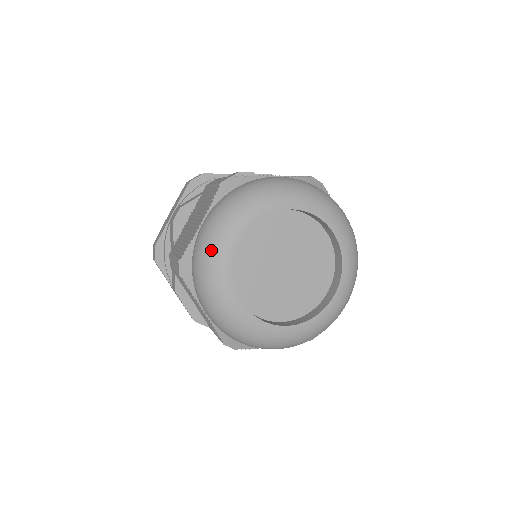
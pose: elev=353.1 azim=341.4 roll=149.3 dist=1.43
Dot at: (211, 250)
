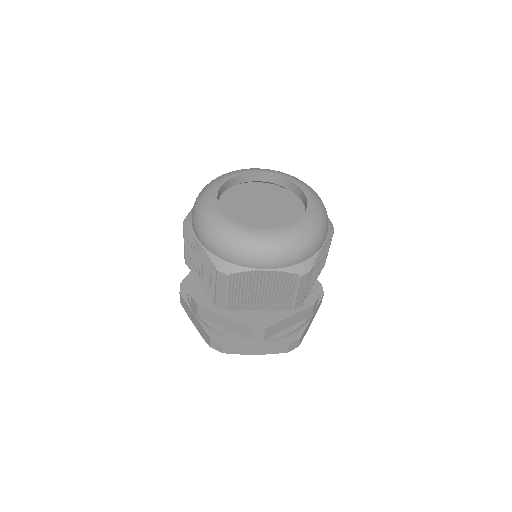
Dot at: (203, 192)
